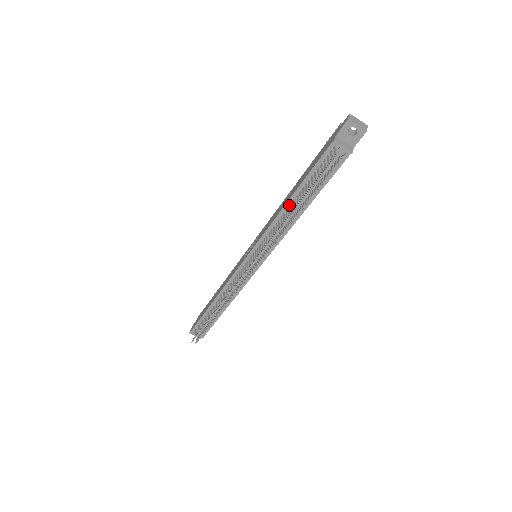
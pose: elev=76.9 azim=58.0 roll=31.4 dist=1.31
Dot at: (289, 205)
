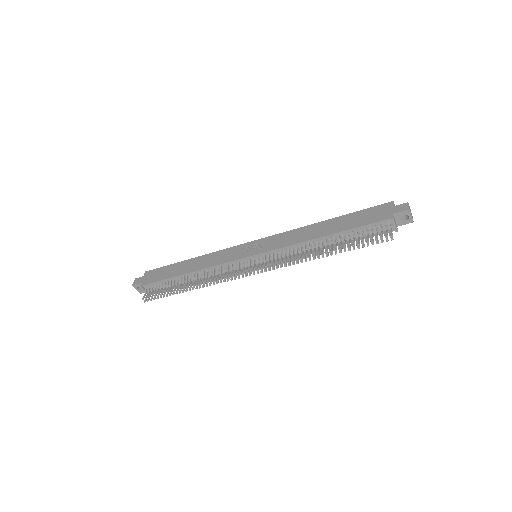
Dot at: (321, 239)
